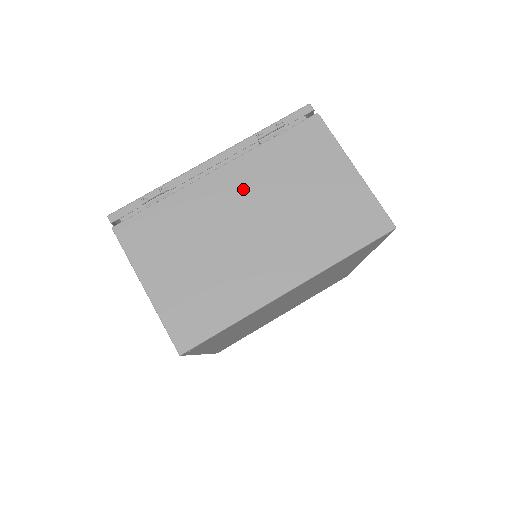
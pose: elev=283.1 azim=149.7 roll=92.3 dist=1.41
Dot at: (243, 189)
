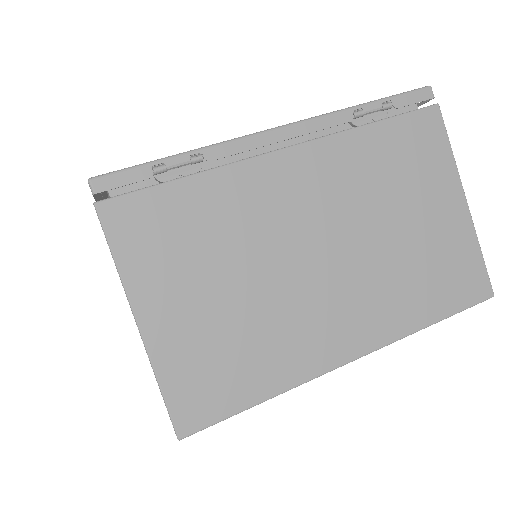
Dot at: (319, 191)
